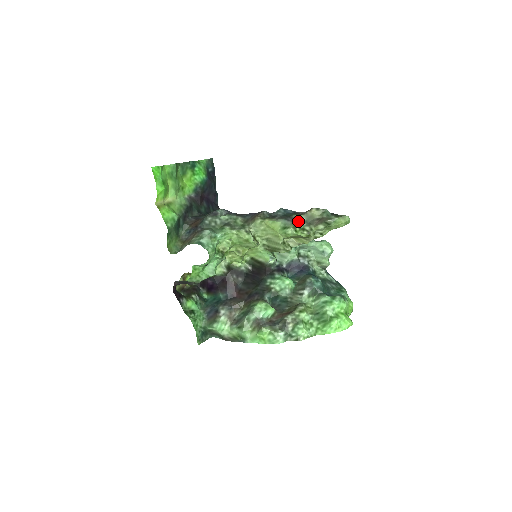
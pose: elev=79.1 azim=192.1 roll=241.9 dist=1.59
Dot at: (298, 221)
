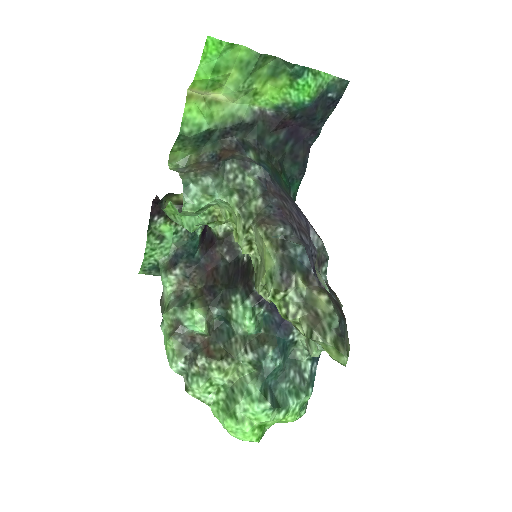
Dot at: (290, 288)
